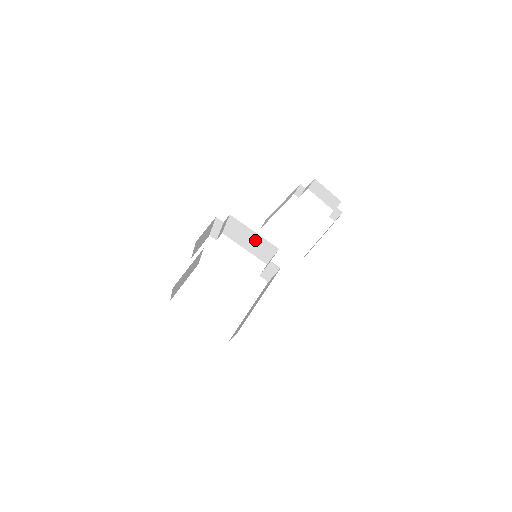
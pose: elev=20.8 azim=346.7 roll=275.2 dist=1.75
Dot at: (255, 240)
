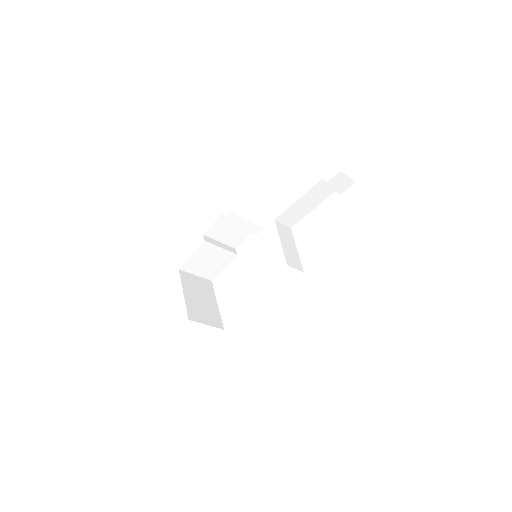
Dot at: occluded
